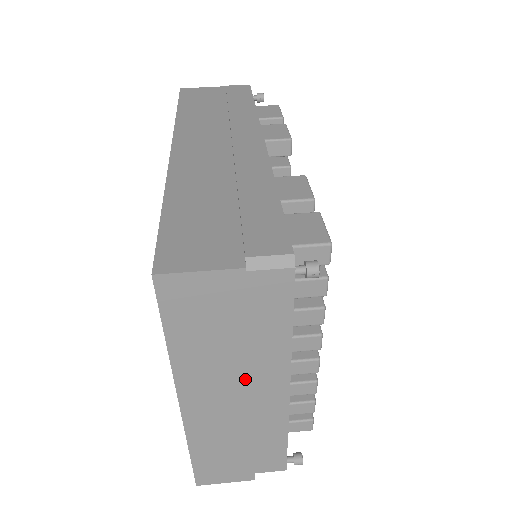
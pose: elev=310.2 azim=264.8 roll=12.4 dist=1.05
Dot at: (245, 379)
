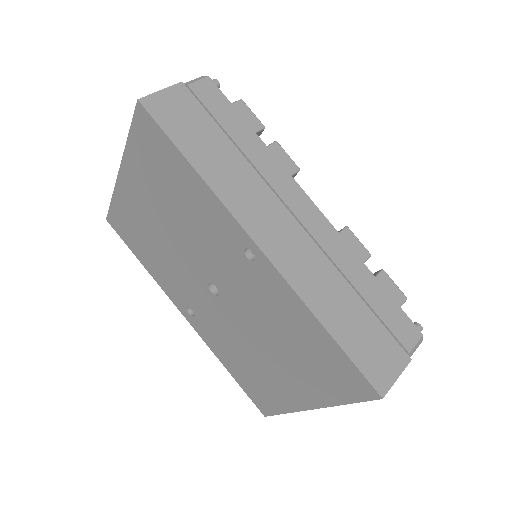
Dot at: occluded
